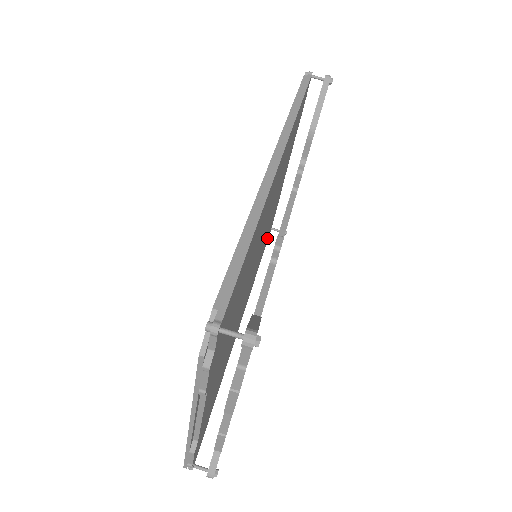
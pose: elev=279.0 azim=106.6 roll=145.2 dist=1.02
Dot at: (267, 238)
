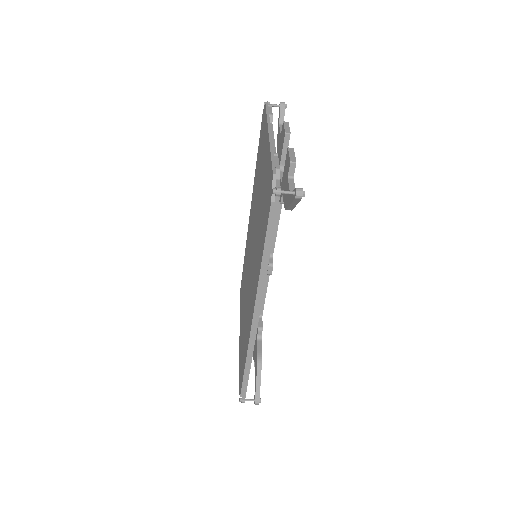
Dot at: occluded
